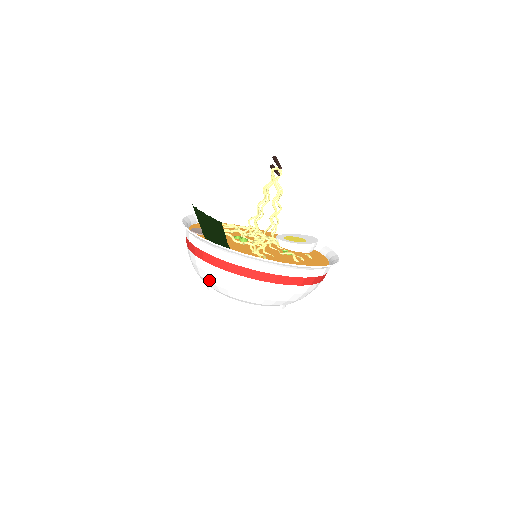
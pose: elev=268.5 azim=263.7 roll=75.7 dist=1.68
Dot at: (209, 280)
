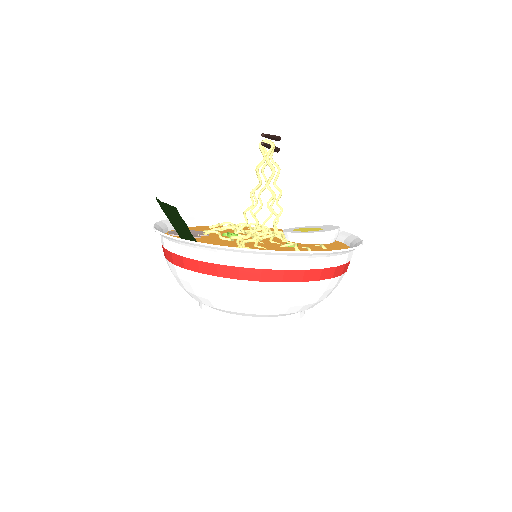
Dot at: (187, 290)
